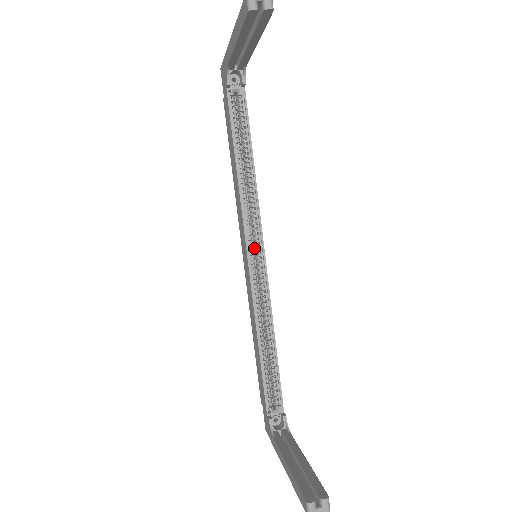
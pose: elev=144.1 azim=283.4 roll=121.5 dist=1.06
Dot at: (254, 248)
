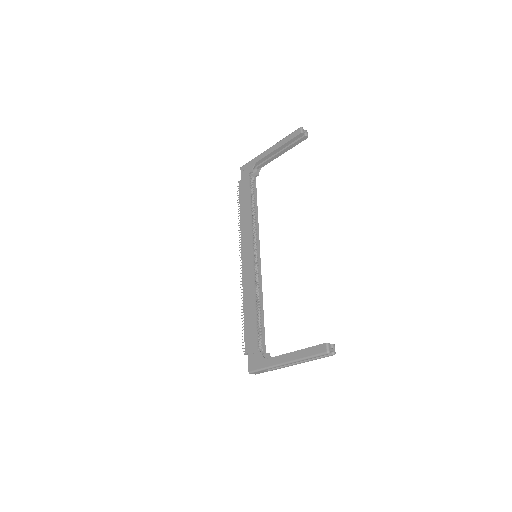
Dot at: occluded
